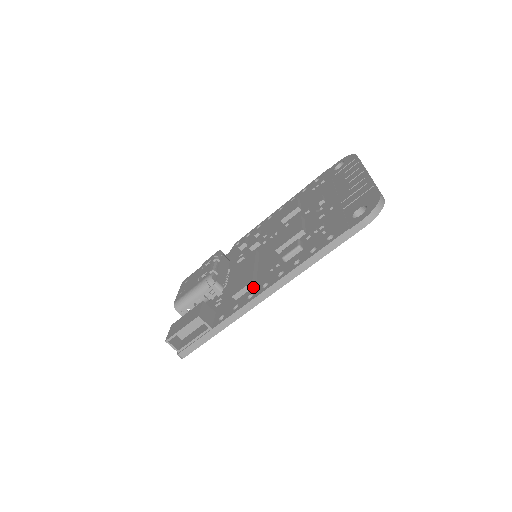
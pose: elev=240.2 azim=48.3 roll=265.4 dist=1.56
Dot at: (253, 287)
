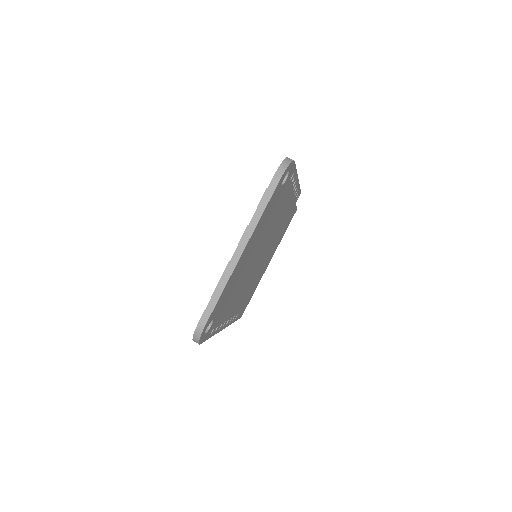
Dot at: occluded
